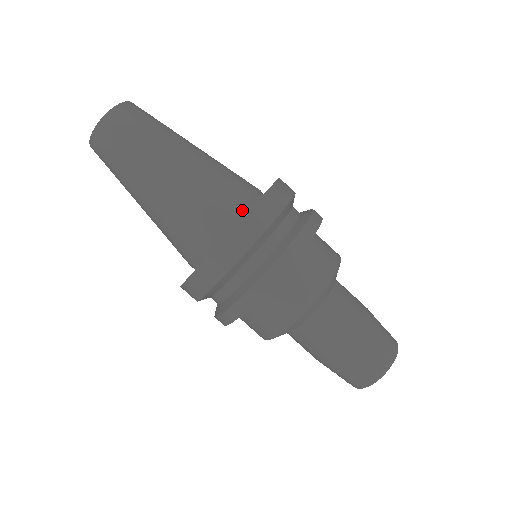
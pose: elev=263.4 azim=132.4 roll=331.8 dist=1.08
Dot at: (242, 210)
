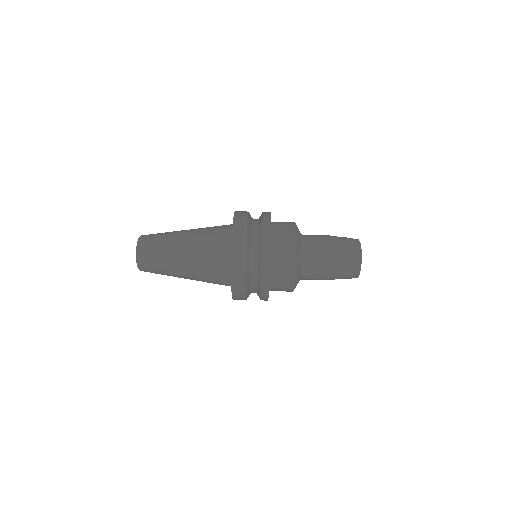
Dot at: (232, 224)
